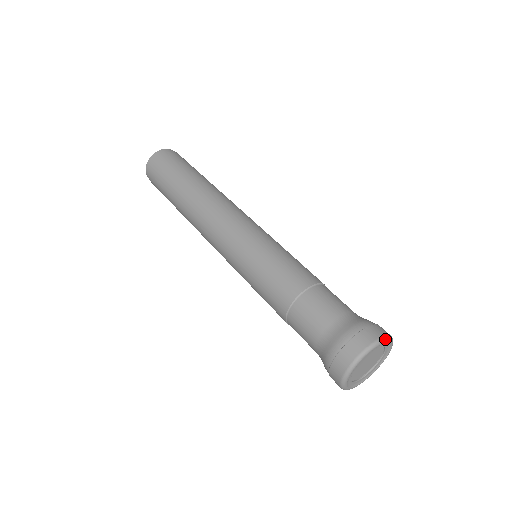
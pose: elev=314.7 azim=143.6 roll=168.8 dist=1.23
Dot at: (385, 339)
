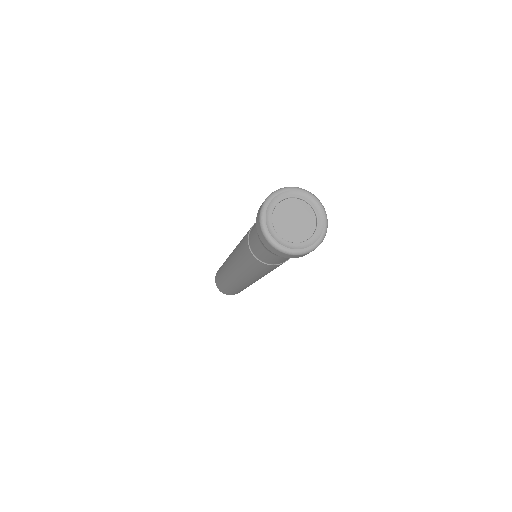
Dot at: (282, 189)
